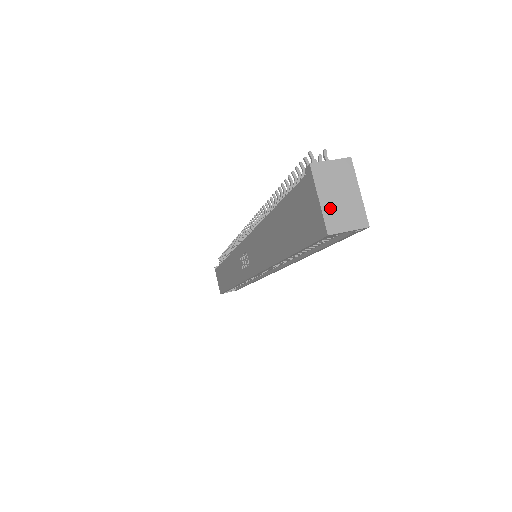
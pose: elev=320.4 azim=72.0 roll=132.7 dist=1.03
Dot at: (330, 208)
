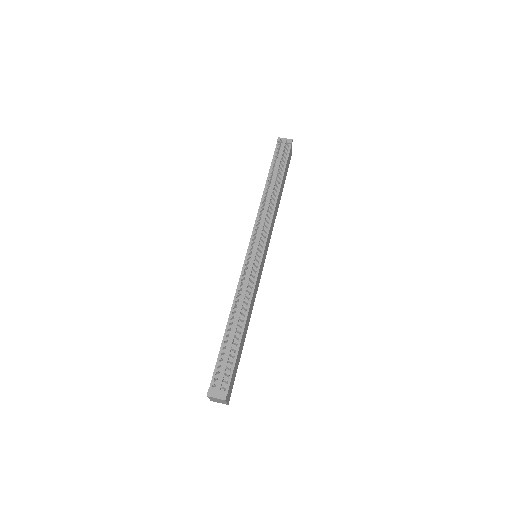
Dot at: (213, 400)
